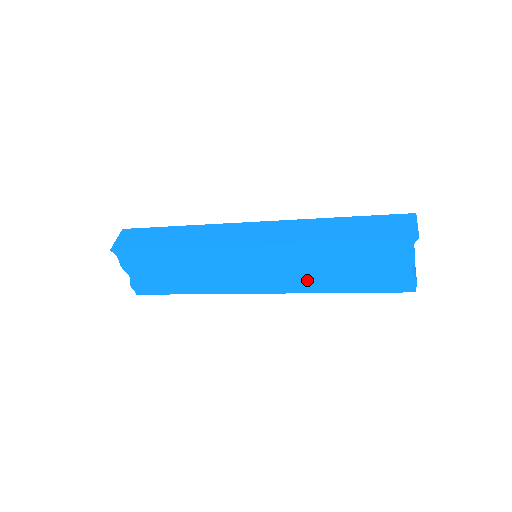
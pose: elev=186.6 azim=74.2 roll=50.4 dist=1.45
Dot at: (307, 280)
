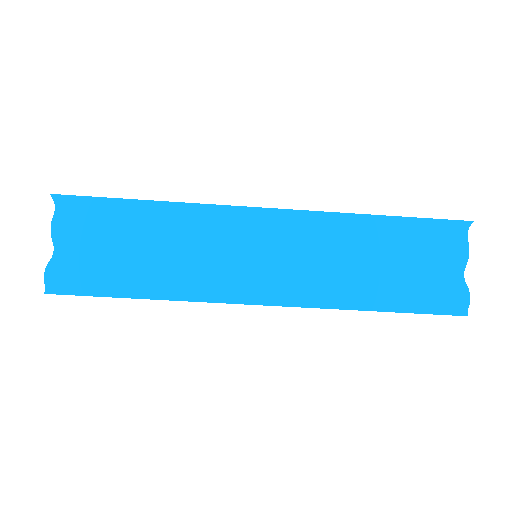
Dot at: (330, 281)
